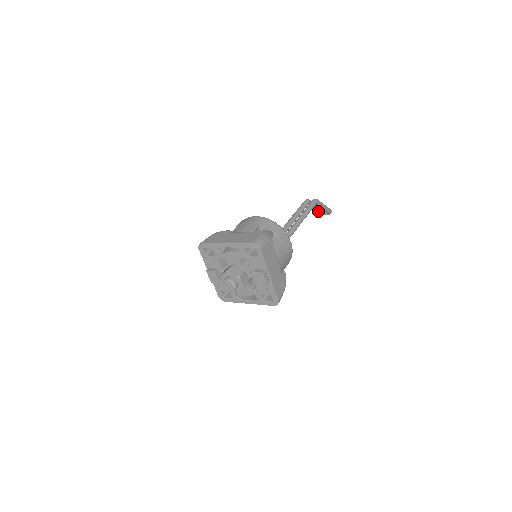
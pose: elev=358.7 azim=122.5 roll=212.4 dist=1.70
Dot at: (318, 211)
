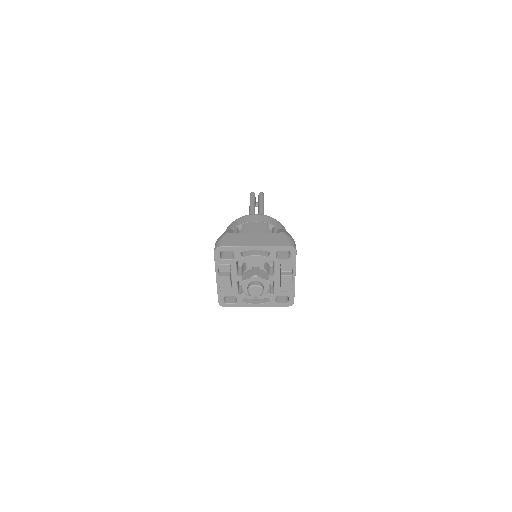
Dot at: occluded
